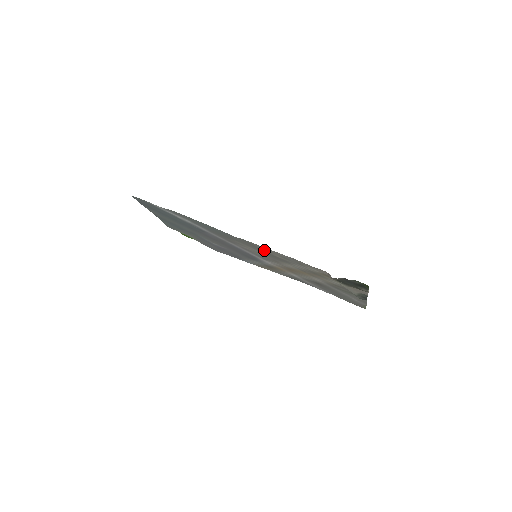
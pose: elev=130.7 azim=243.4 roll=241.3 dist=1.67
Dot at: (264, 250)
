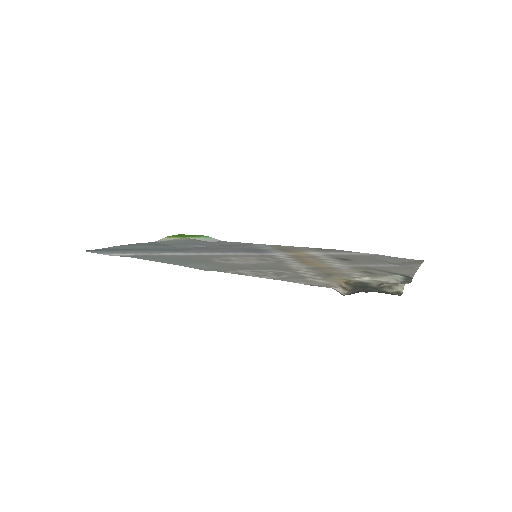
Dot at: (250, 269)
